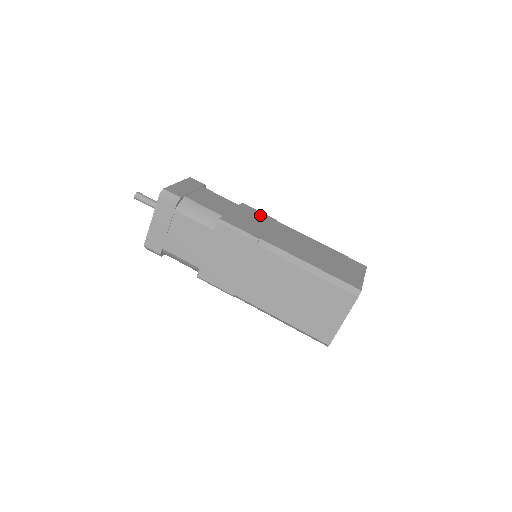
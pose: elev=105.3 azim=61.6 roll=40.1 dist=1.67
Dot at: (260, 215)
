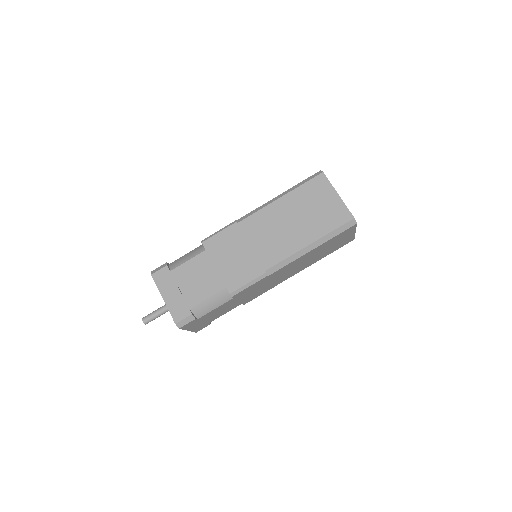
Dot at: occluded
